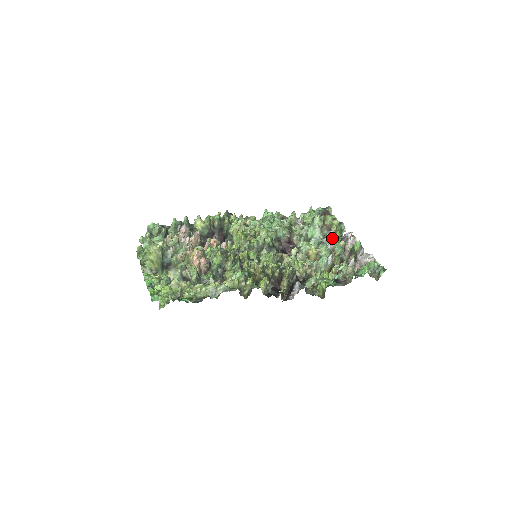
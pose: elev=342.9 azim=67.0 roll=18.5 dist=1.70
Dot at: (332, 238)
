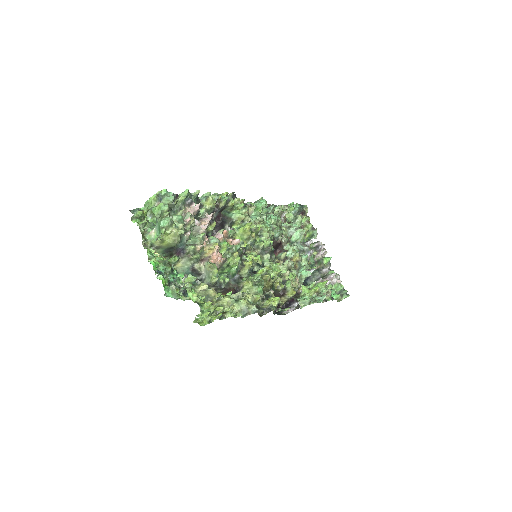
Dot at: (313, 249)
